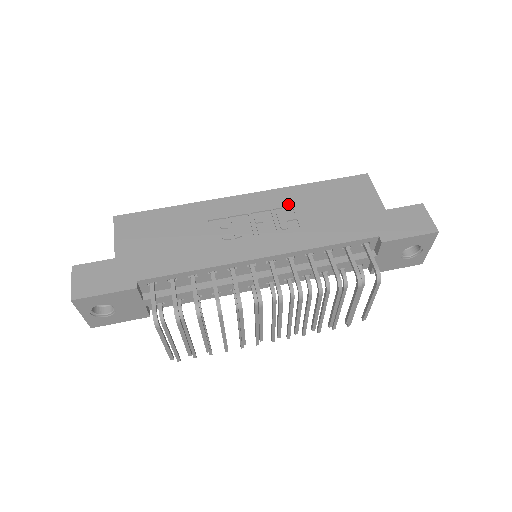
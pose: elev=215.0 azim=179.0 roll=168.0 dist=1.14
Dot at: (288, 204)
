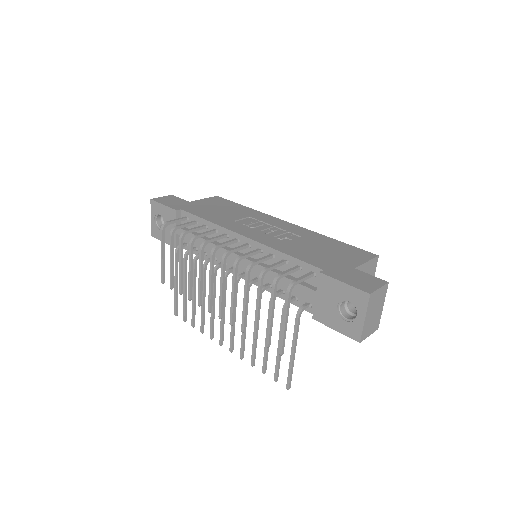
Dot at: (301, 235)
